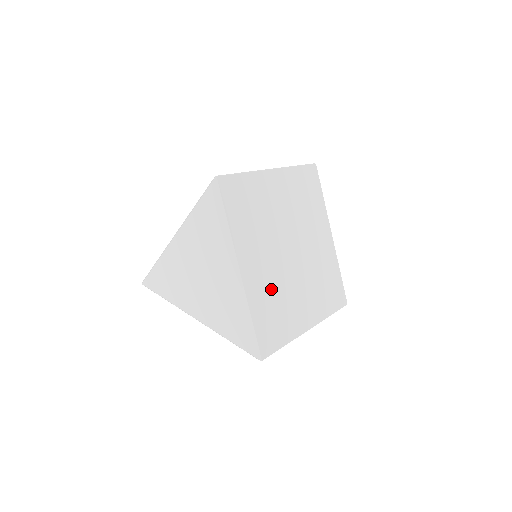
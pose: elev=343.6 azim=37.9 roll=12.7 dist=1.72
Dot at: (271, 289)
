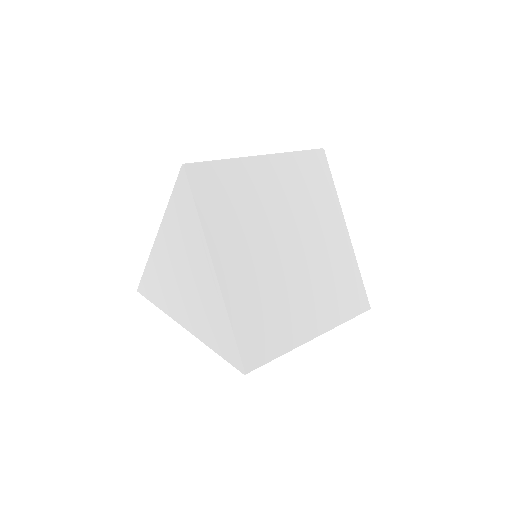
Dot at: (259, 291)
